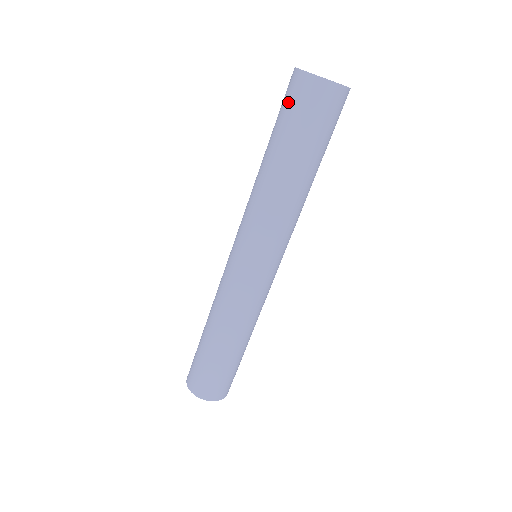
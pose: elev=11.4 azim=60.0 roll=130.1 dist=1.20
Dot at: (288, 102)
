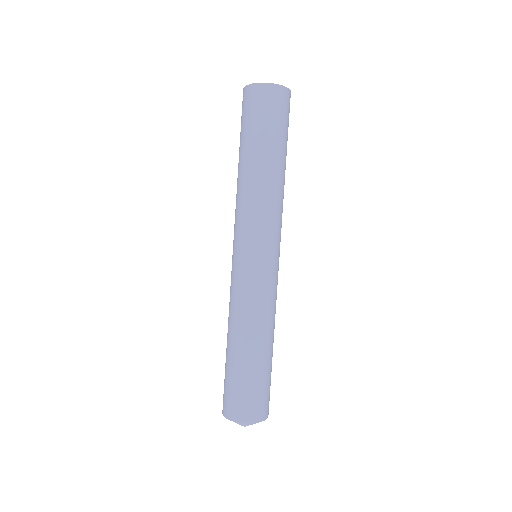
Dot at: occluded
